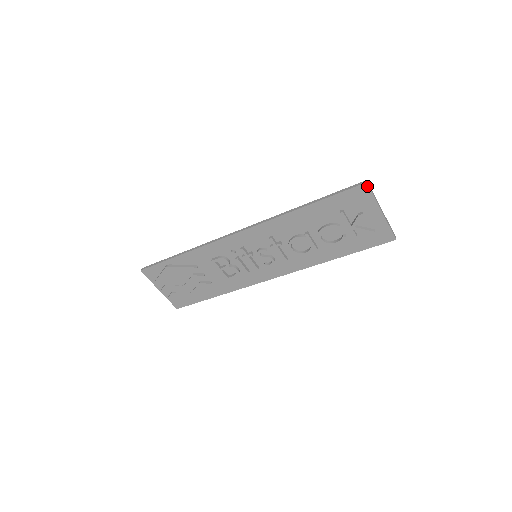
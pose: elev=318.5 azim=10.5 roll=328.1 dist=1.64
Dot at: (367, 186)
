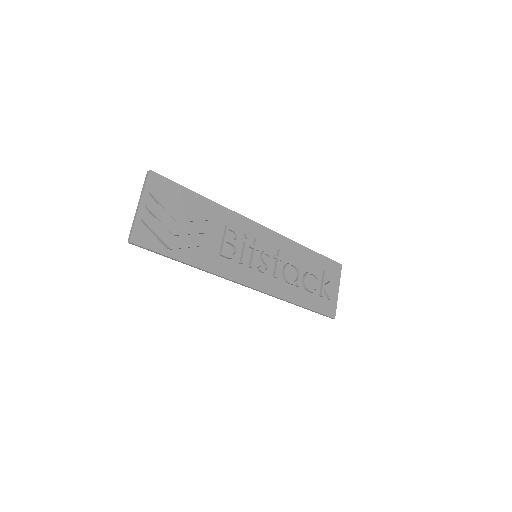
Dot at: (341, 267)
